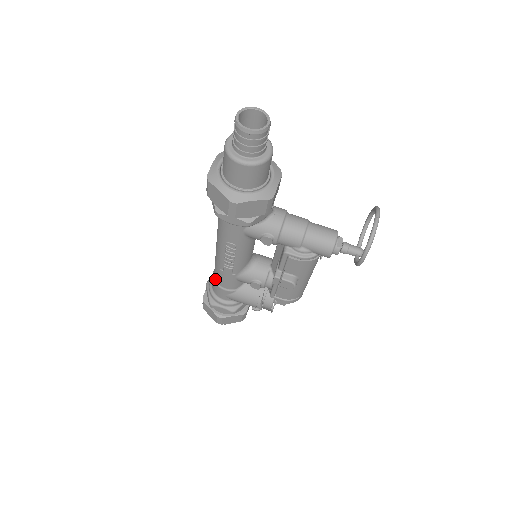
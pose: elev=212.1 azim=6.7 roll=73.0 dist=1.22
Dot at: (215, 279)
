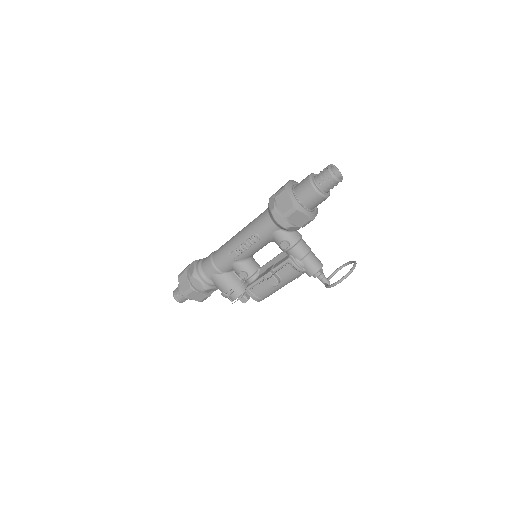
Dot at: (213, 258)
